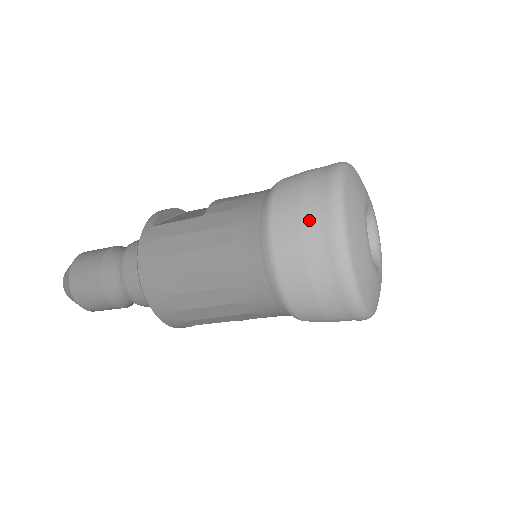
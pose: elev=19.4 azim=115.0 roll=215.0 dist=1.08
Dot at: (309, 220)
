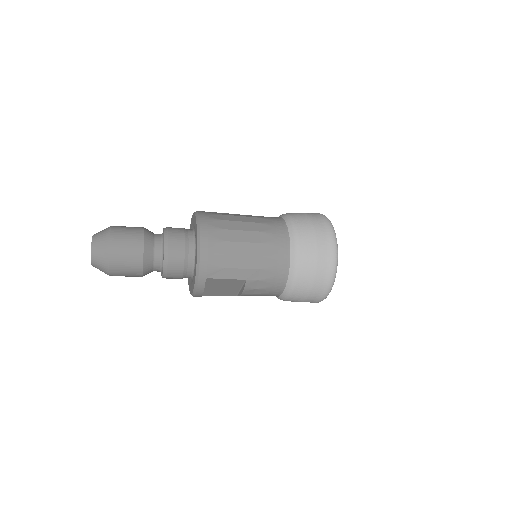
Dot at: (314, 218)
